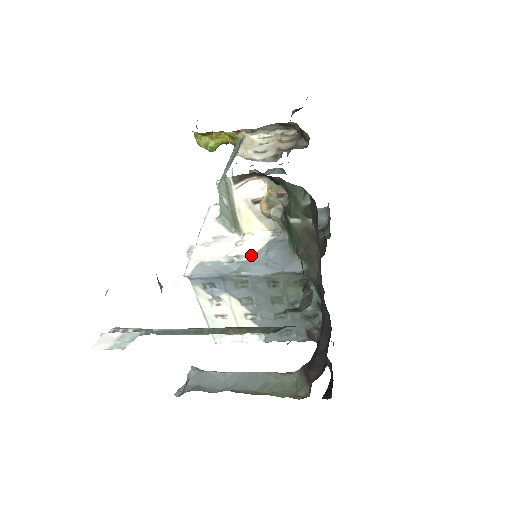
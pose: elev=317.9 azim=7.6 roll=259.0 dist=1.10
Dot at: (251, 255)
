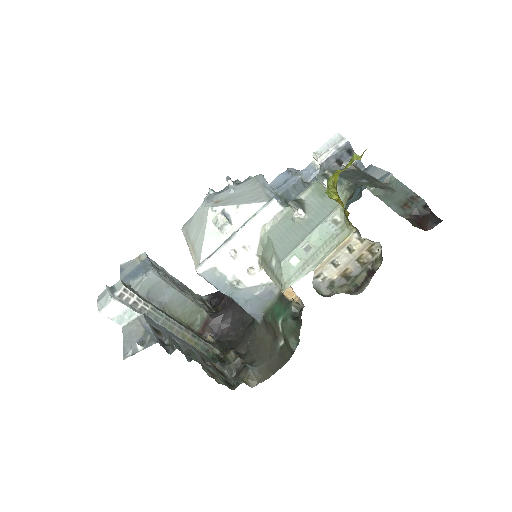
Dot at: (247, 287)
